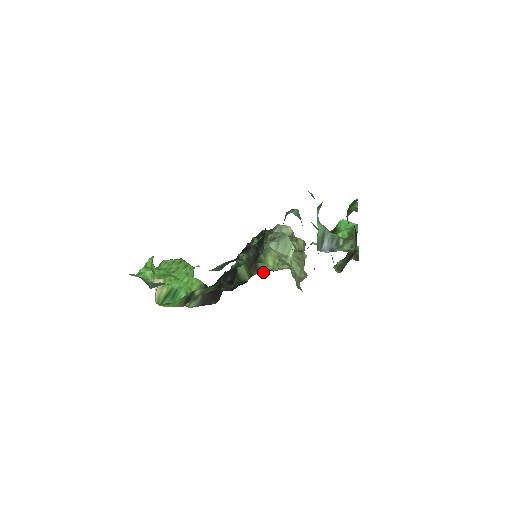
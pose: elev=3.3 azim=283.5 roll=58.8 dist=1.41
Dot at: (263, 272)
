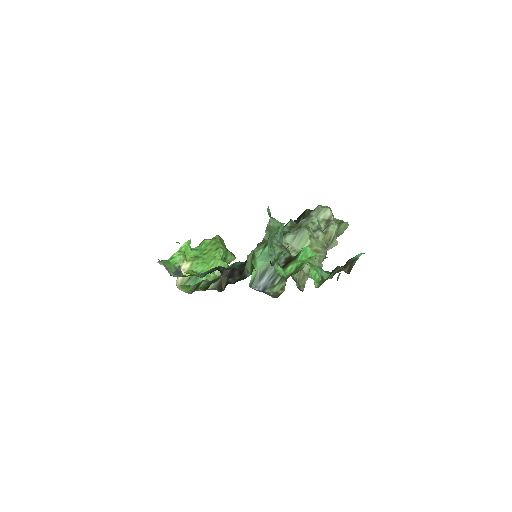
Dot at: occluded
